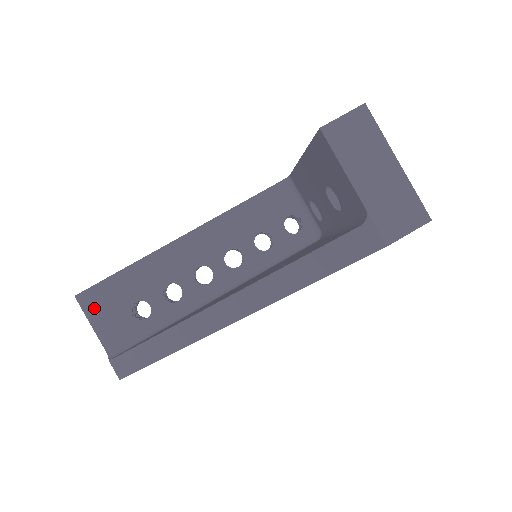
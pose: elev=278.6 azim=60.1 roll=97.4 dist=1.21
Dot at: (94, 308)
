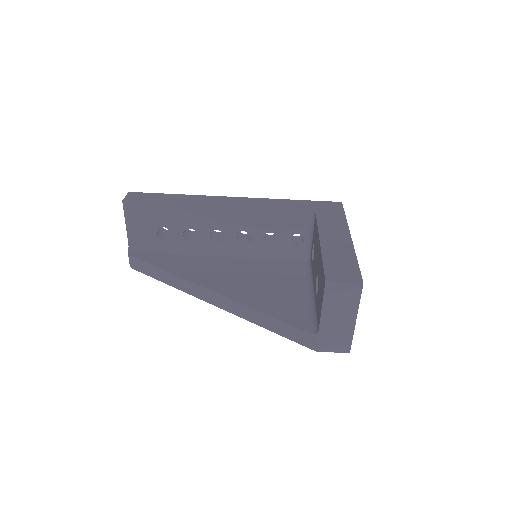
Dot at: (132, 215)
